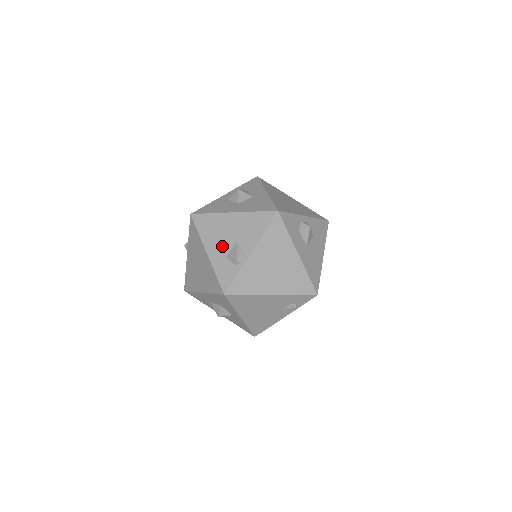
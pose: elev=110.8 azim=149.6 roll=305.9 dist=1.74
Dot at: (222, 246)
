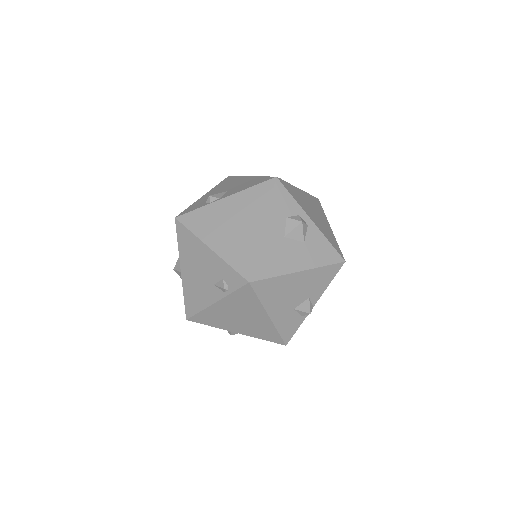
Dot at: (217, 192)
